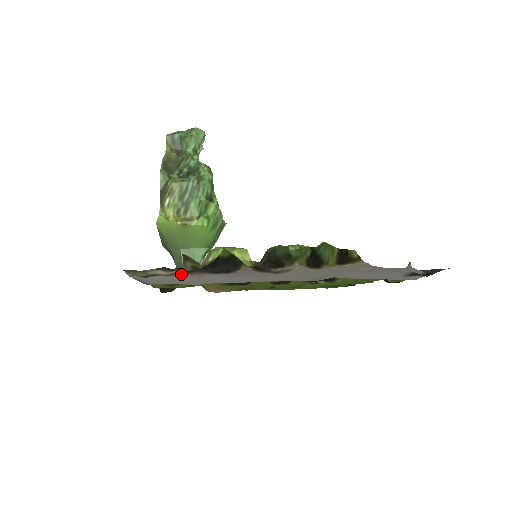
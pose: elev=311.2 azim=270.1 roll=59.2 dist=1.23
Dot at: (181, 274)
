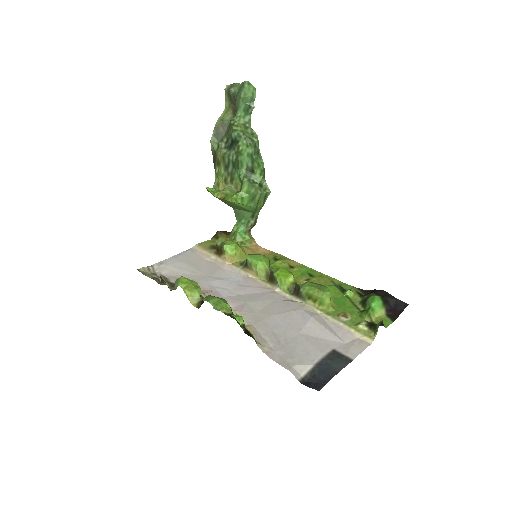
Dot at: (171, 281)
